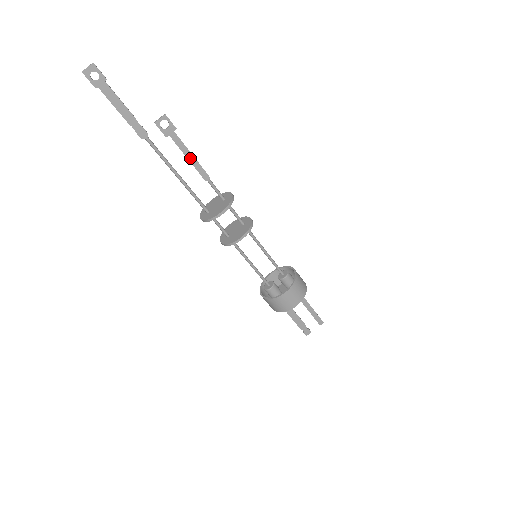
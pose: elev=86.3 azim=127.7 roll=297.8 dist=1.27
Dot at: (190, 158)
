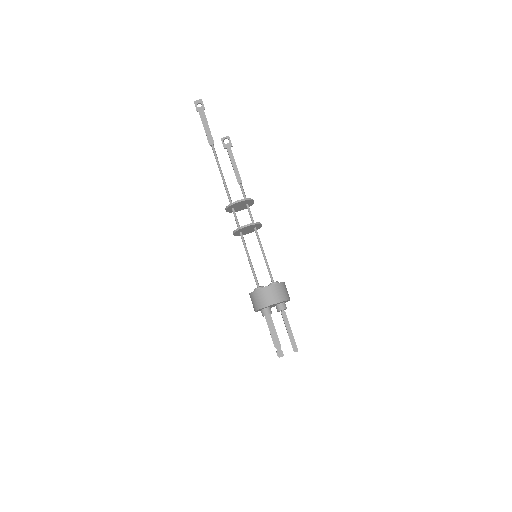
Dot at: (234, 166)
